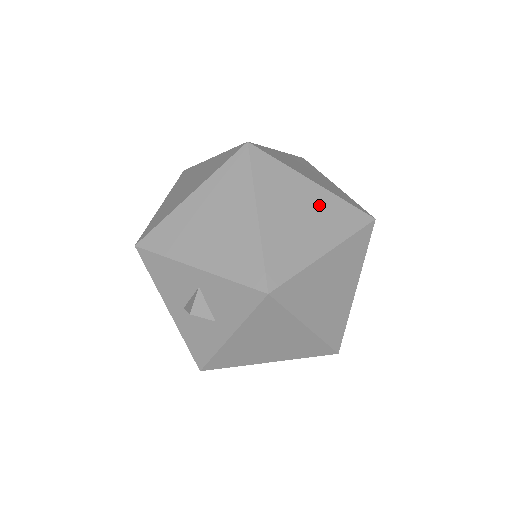
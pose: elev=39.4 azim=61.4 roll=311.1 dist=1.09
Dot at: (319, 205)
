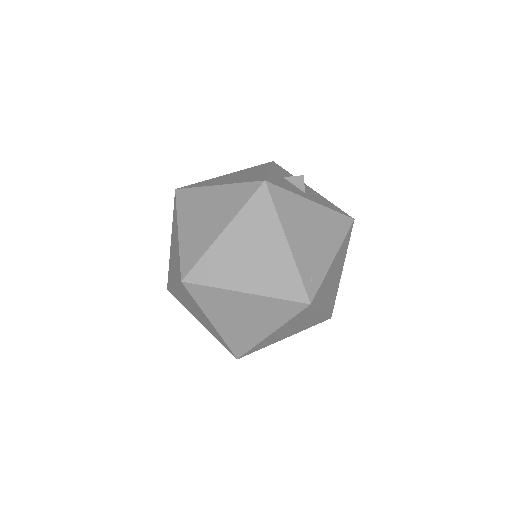
Dot at: (256, 307)
